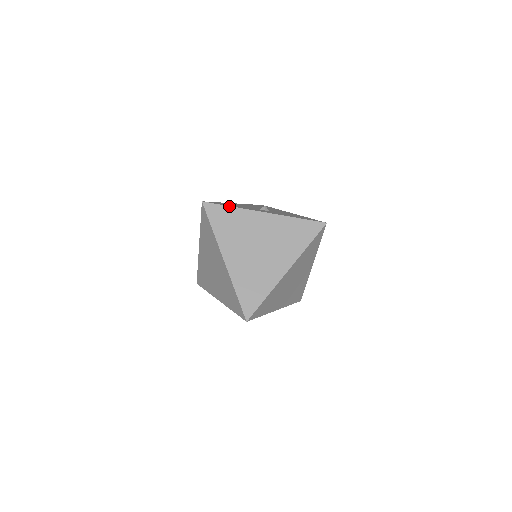
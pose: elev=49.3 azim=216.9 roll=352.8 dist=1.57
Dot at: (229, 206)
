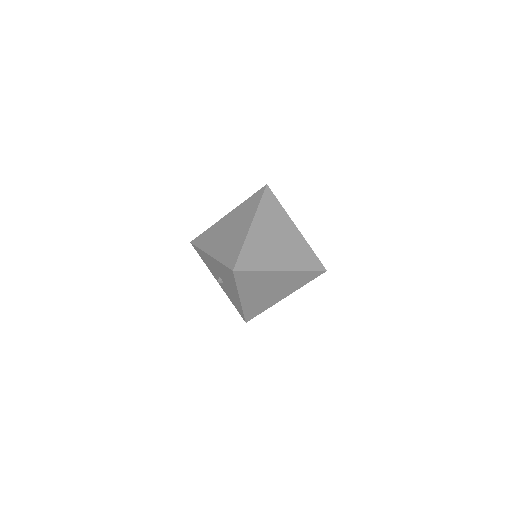
Dot at: occluded
